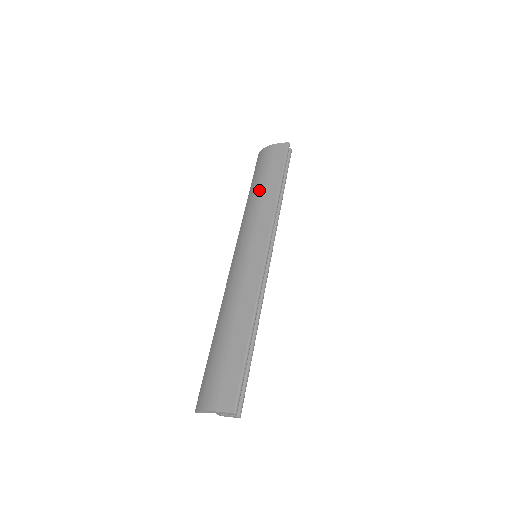
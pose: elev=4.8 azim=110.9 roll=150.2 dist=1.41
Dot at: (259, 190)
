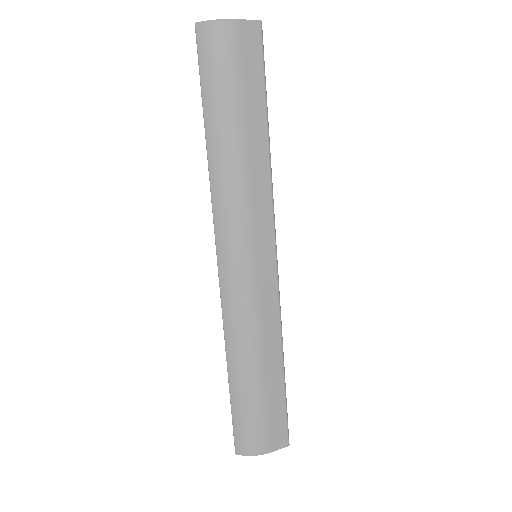
Dot at: (236, 136)
